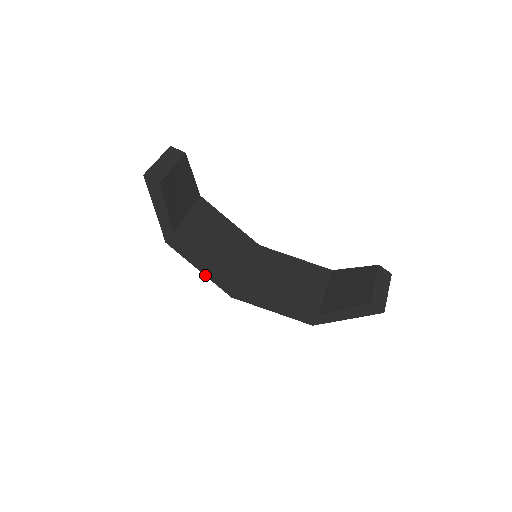
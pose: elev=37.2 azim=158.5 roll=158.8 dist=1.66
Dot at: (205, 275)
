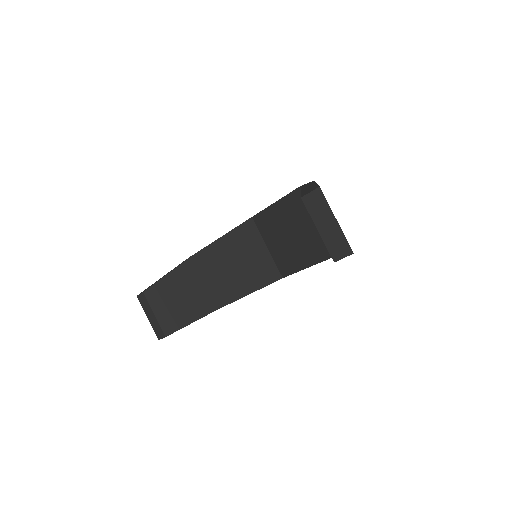
Dot at: occluded
